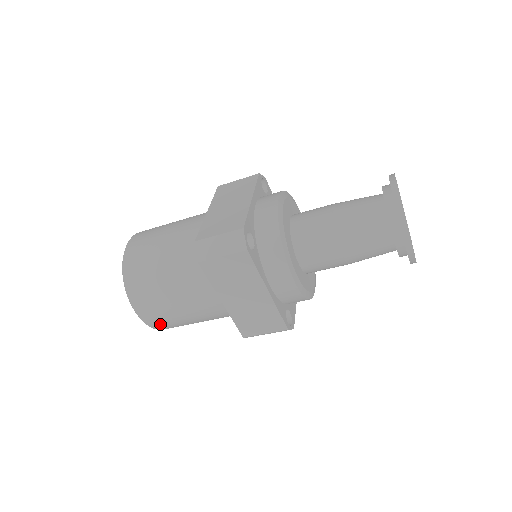
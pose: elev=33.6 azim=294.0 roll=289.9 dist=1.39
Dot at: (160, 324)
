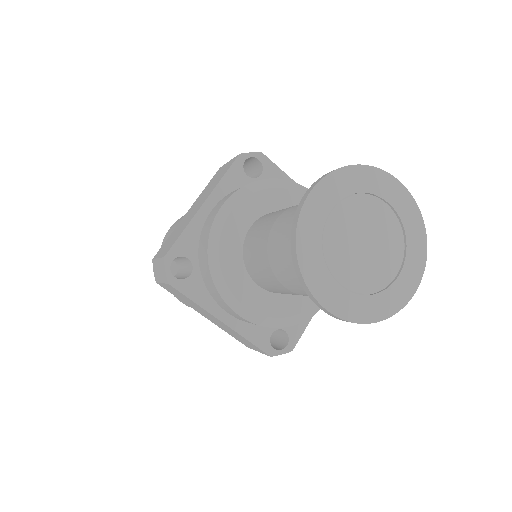
Dot at: occluded
